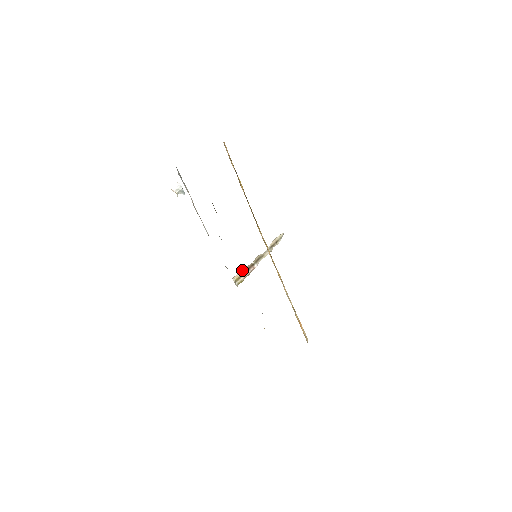
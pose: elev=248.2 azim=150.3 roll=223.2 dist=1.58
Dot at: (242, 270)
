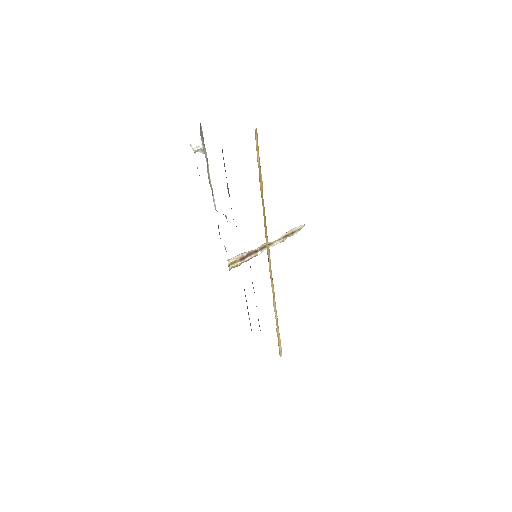
Dot at: (242, 254)
